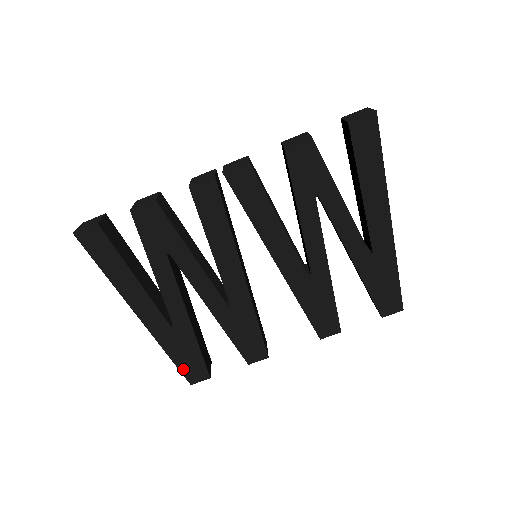
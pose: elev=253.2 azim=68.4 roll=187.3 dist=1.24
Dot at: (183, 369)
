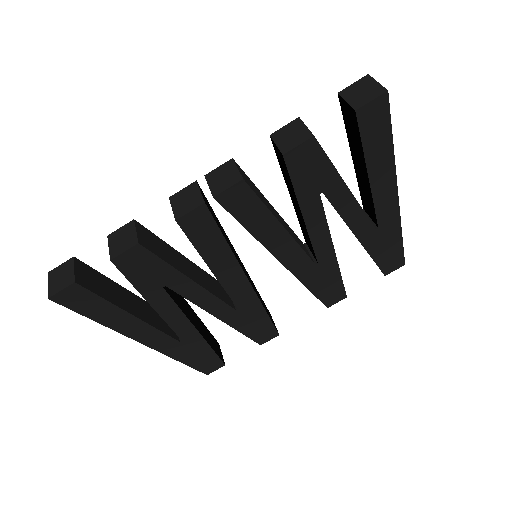
Dot at: (198, 367)
